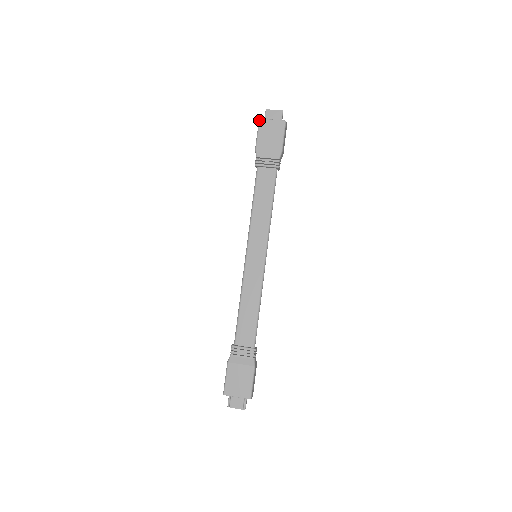
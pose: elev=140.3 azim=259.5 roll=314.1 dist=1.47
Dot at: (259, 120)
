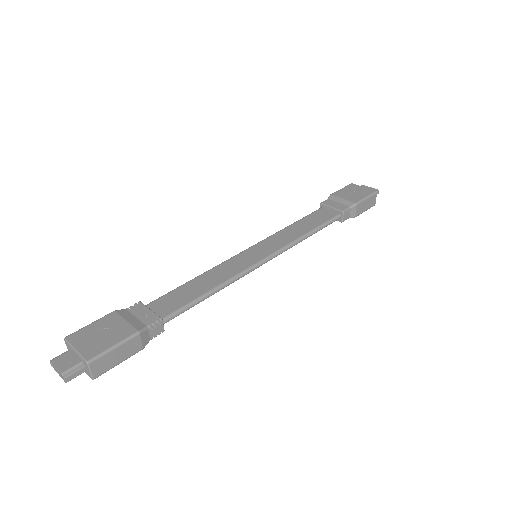
Dot at: occluded
